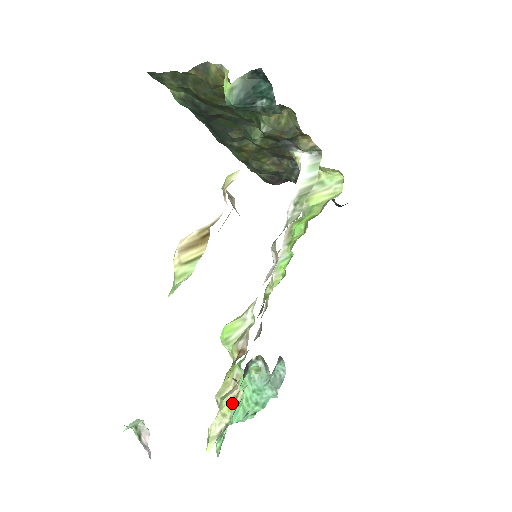
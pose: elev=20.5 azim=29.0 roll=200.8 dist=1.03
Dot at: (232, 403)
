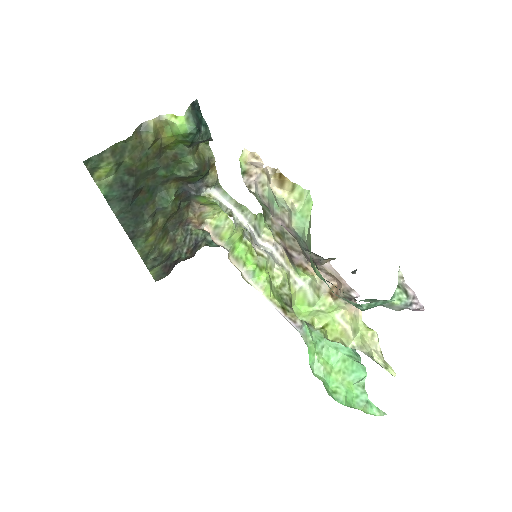
Dot at: (365, 326)
